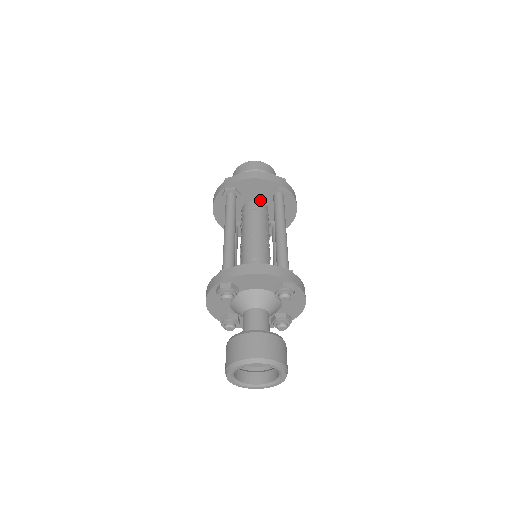
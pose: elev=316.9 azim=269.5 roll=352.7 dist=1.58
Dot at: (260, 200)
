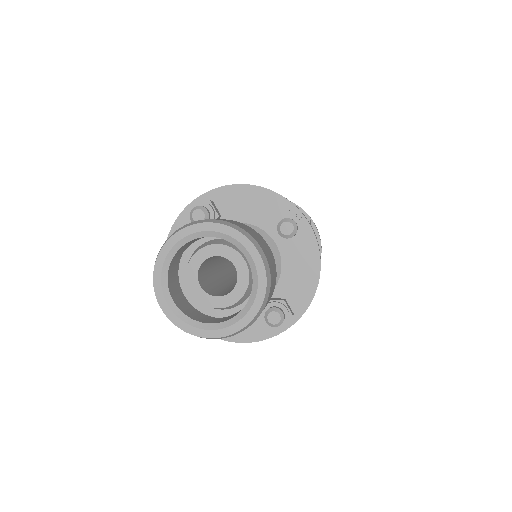
Dot at: occluded
